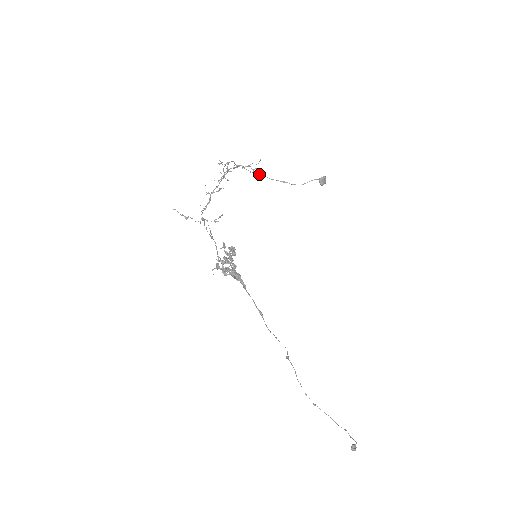
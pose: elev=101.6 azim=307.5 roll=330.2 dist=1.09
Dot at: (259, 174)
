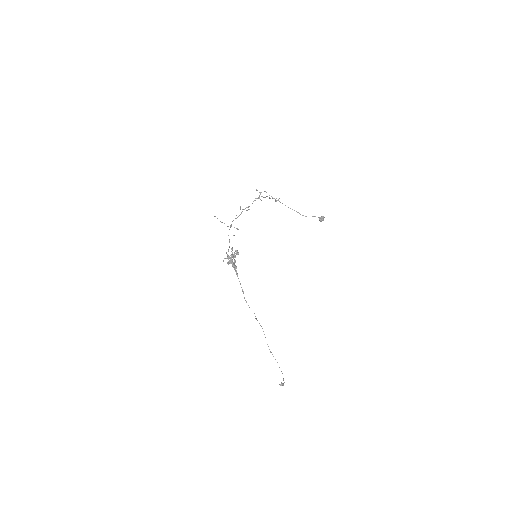
Dot at: occluded
